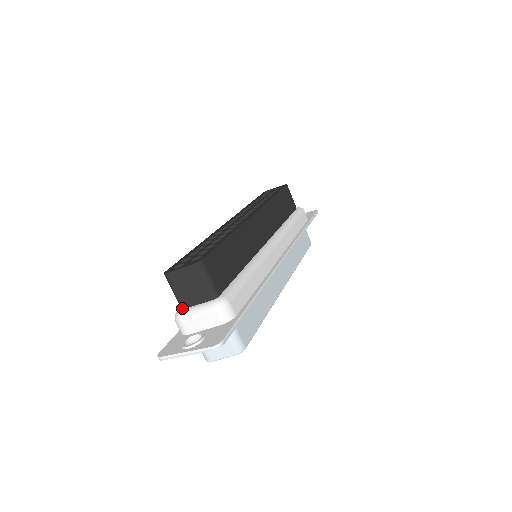
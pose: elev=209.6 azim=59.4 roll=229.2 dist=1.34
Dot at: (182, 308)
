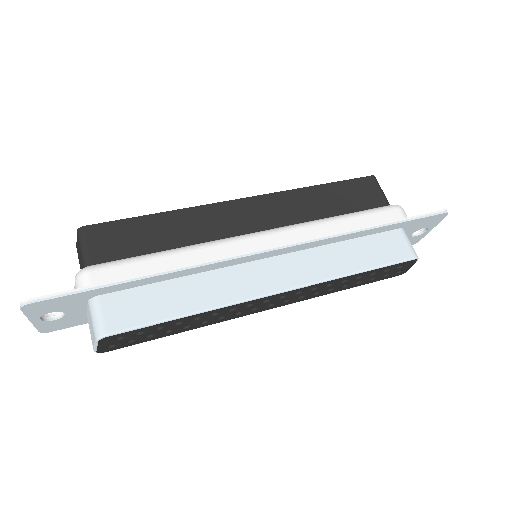
Dot at: occluded
